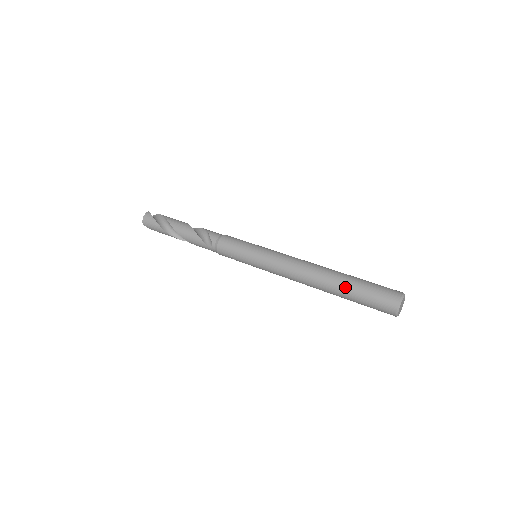
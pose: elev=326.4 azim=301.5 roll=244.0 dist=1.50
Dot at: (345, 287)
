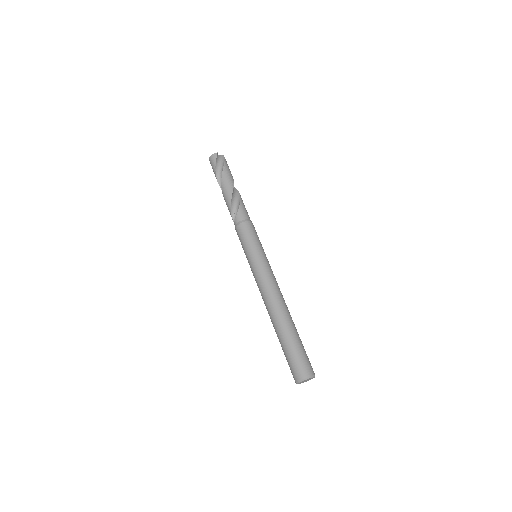
Dot at: (281, 337)
